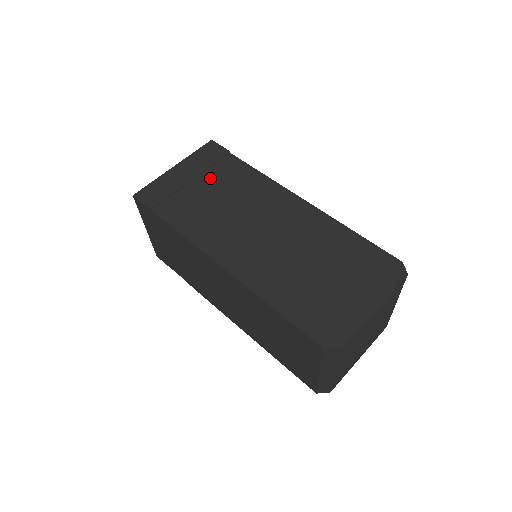
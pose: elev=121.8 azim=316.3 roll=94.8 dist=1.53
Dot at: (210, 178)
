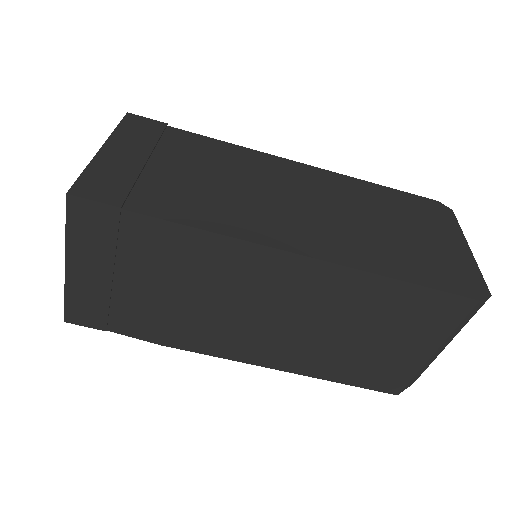
Dot at: (171, 155)
